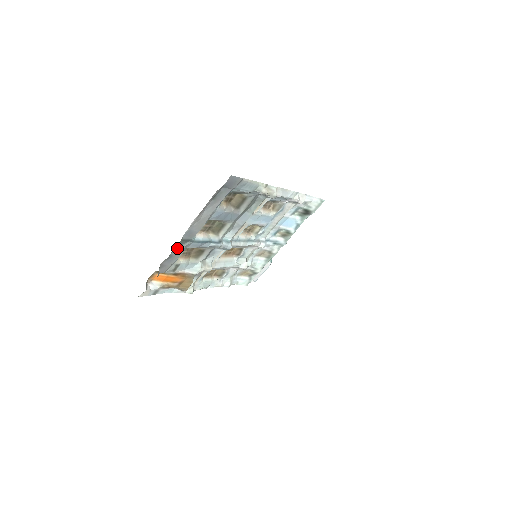
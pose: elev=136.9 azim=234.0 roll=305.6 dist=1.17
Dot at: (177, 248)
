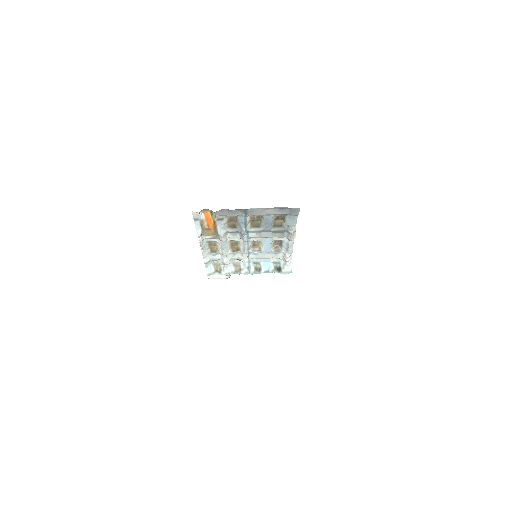
Dot at: (238, 211)
